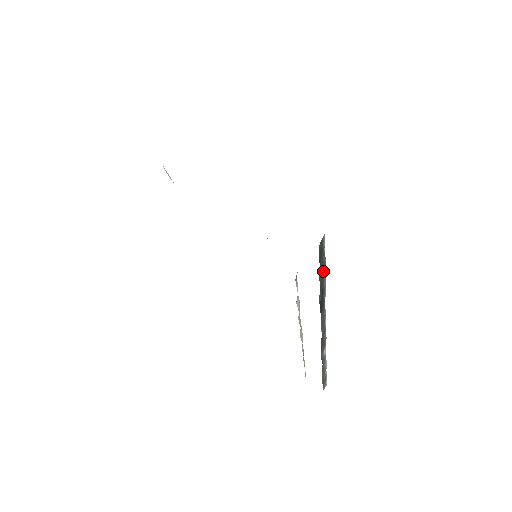
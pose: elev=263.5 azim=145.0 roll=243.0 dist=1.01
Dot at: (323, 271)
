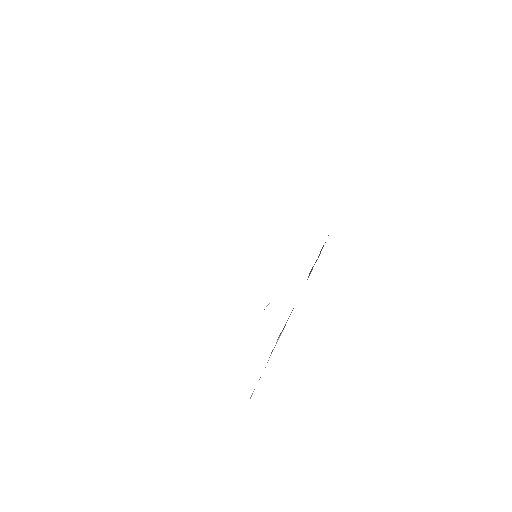
Dot at: (318, 256)
